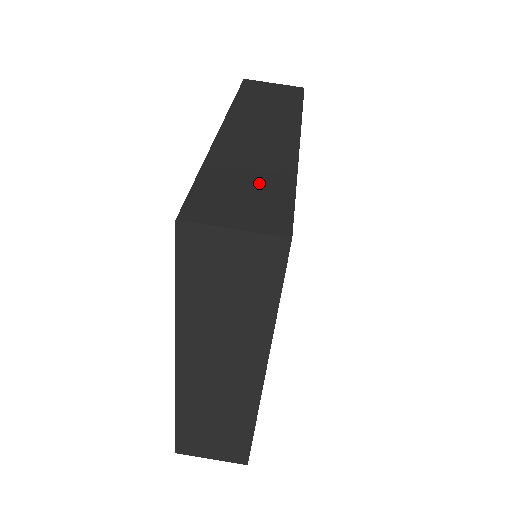
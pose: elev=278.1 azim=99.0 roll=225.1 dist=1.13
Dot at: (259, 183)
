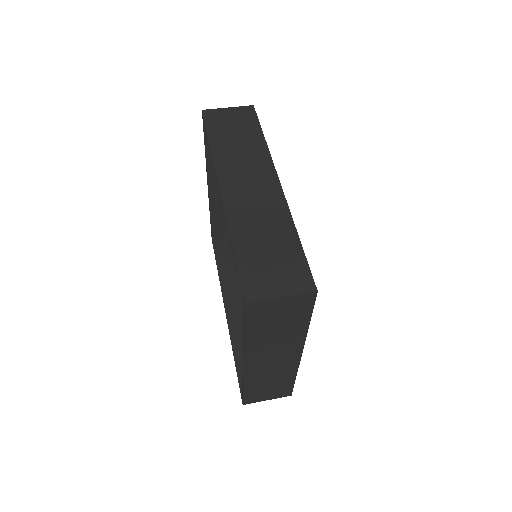
Dot at: (276, 246)
